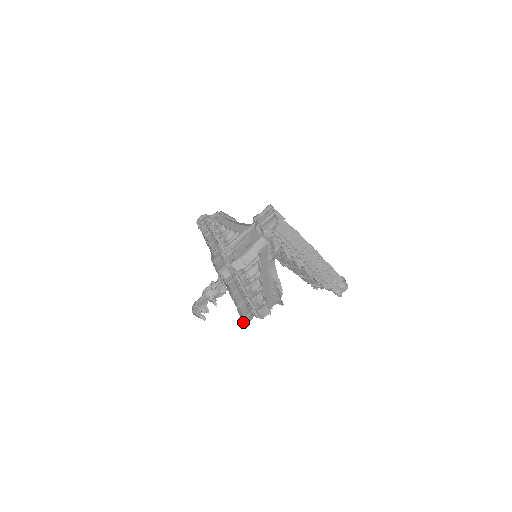
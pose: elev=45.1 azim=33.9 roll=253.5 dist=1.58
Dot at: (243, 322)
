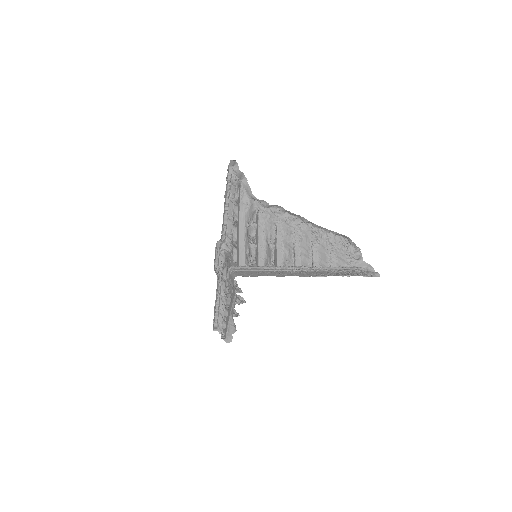
Dot at: (215, 323)
